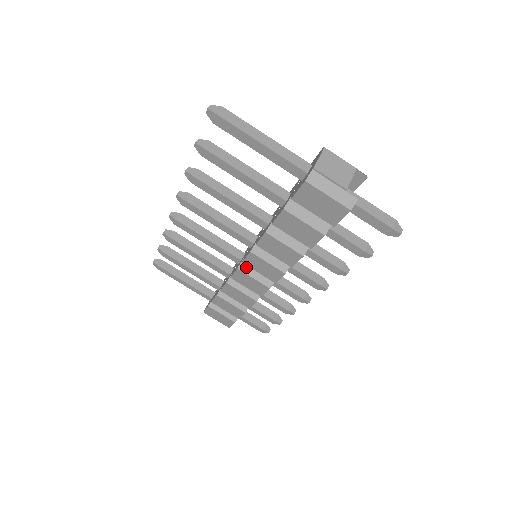
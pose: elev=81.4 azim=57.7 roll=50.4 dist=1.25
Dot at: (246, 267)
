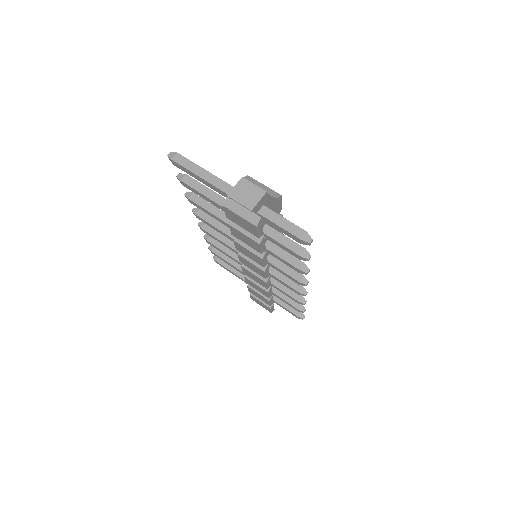
Dot at: occluded
